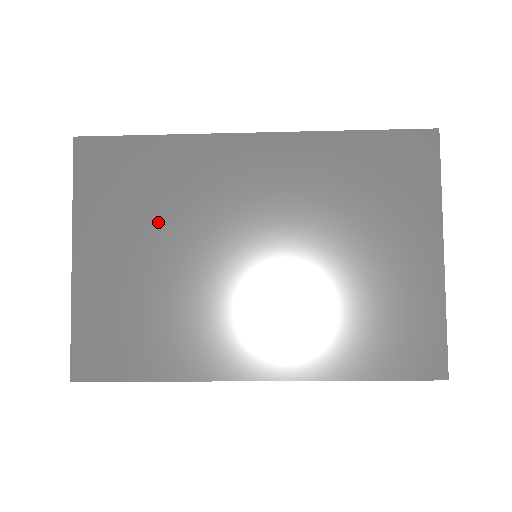
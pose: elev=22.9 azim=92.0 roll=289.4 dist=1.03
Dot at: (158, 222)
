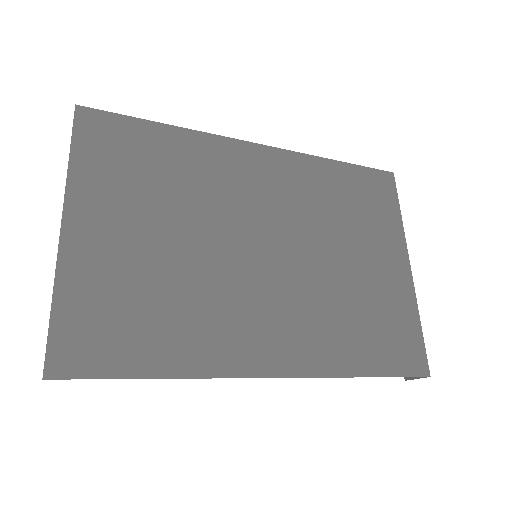
Dot at: (167, 204)
